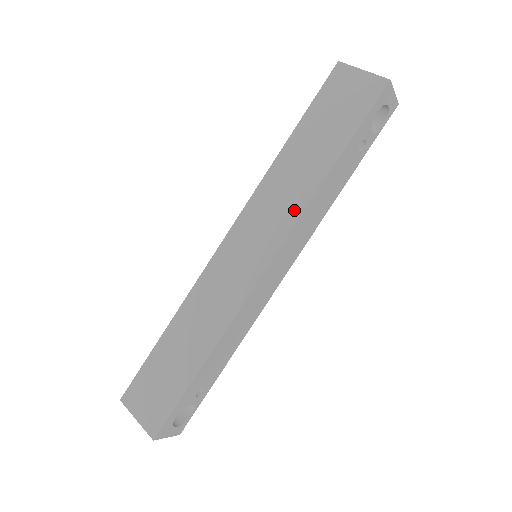
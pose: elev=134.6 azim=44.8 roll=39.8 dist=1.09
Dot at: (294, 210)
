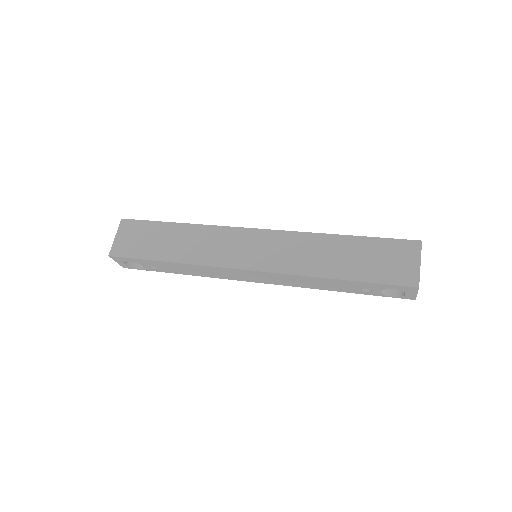
Dot at: (294, 268)
